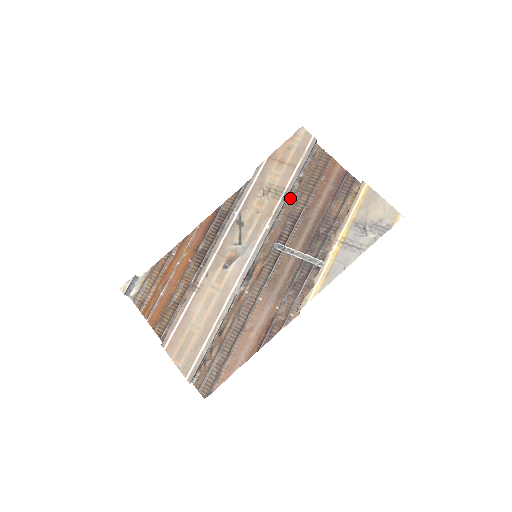
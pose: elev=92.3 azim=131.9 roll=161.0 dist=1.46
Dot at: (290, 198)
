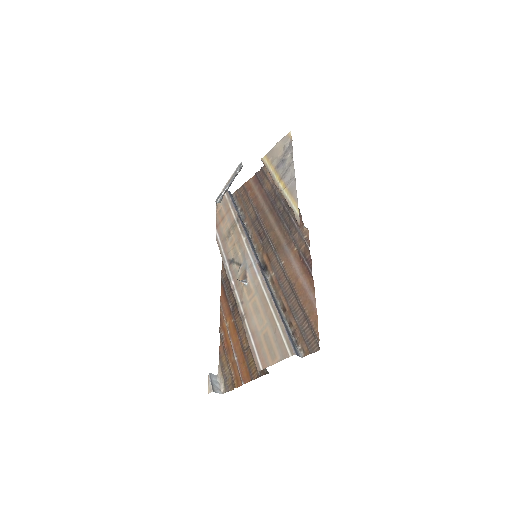
Dot at: (245, 220)
